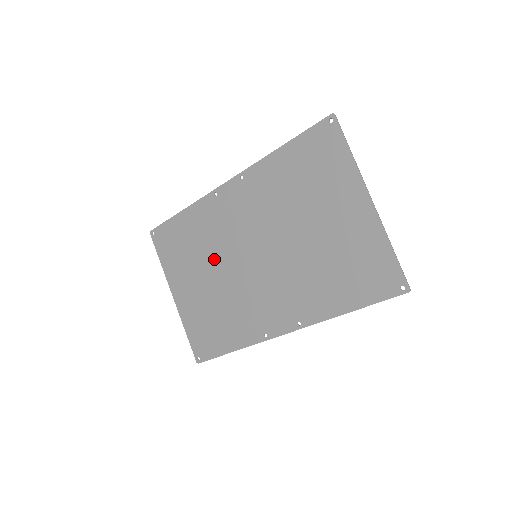
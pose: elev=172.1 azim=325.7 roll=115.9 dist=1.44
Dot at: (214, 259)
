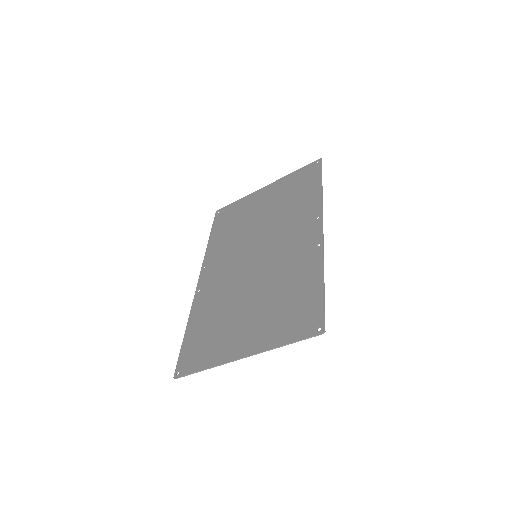
Dot at: (237, 296)
